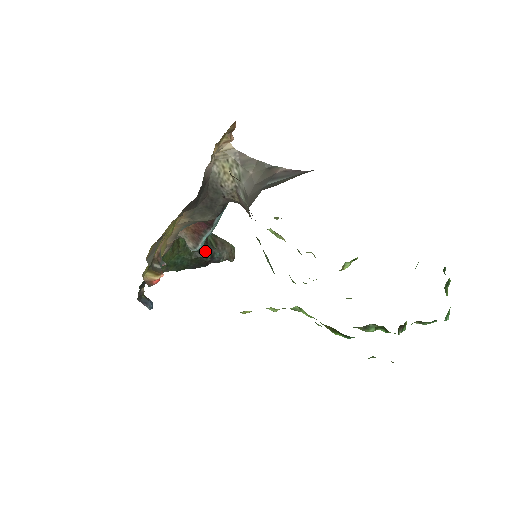
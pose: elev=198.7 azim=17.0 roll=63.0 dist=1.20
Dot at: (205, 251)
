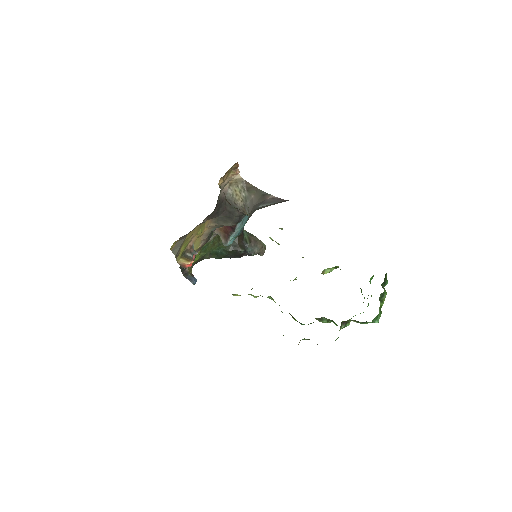
Dot at: (240, 246)
